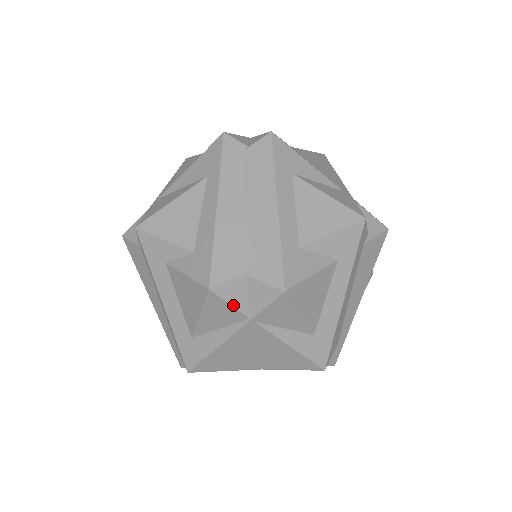
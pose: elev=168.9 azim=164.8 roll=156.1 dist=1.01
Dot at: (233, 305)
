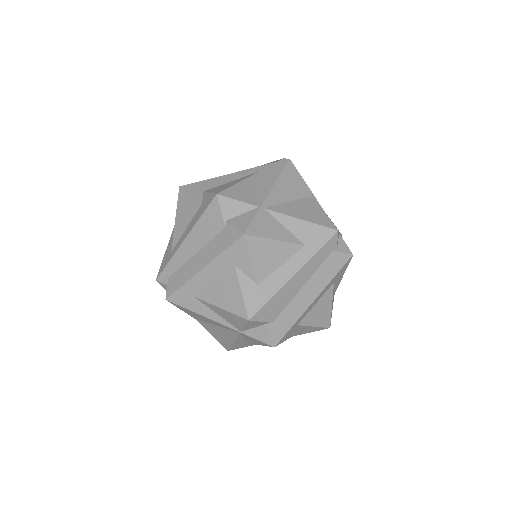
Dot at: (245, 327)
